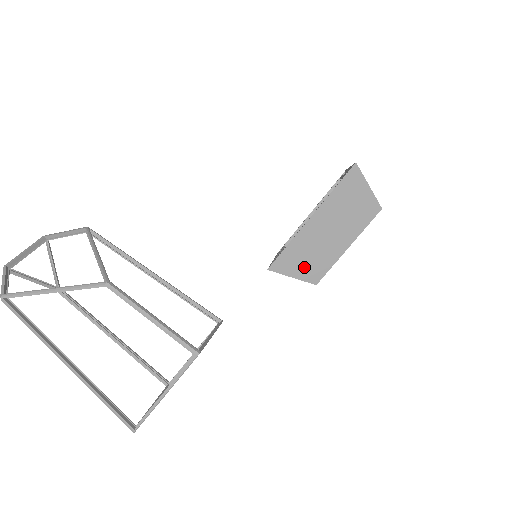
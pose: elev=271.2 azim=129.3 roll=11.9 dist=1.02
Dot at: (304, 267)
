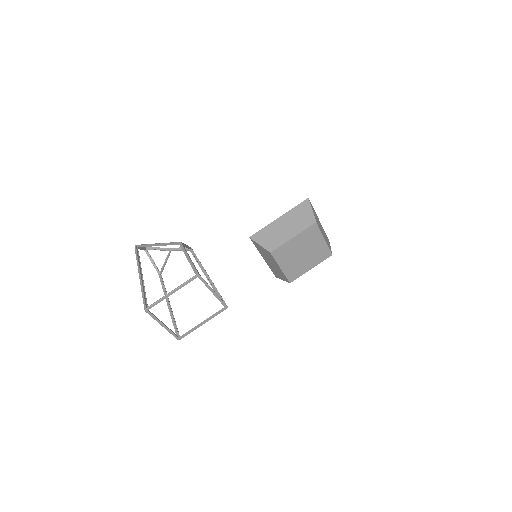
Dot at: (267, 241)
